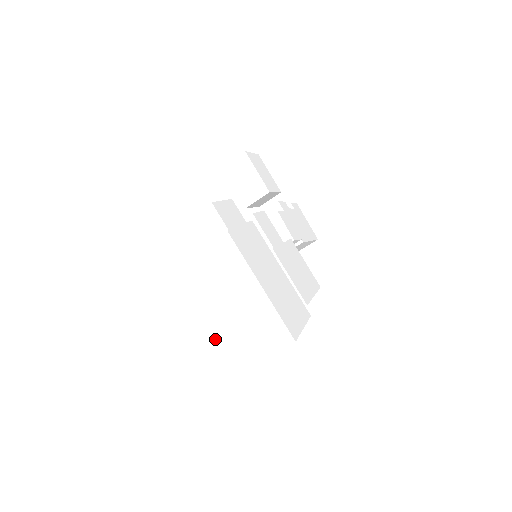
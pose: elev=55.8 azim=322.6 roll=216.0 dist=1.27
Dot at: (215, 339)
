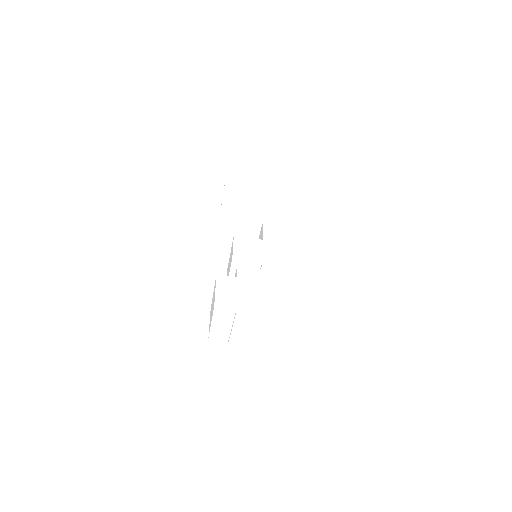
Dot at: (284, 342)
